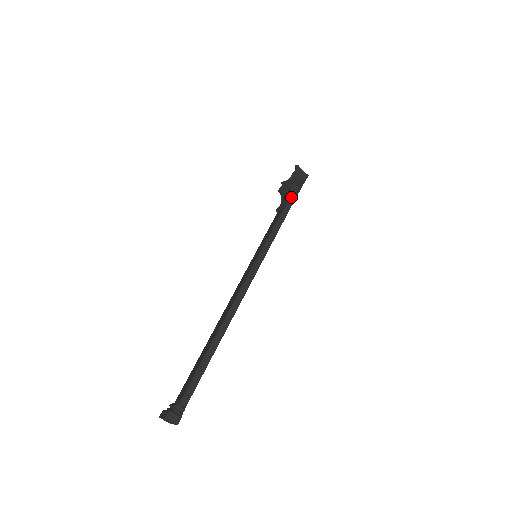
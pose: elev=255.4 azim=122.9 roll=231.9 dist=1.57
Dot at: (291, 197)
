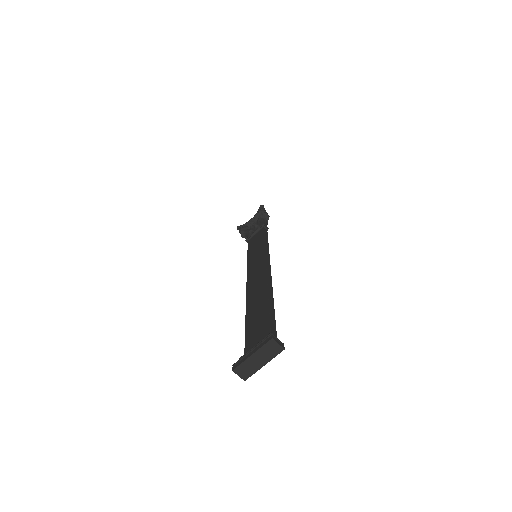
Dot at: occluded
